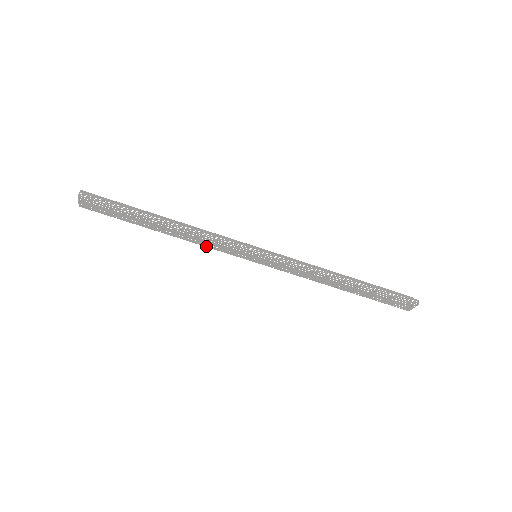
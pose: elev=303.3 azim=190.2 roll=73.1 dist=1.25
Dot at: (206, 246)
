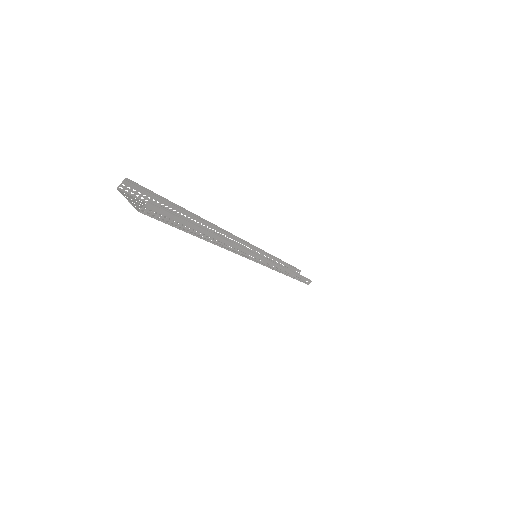
Dot at: occluded
